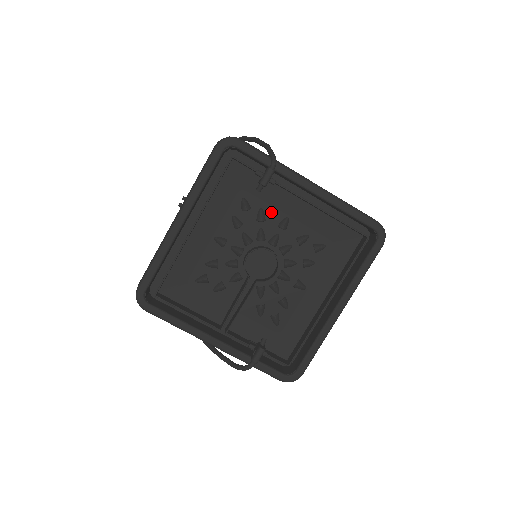
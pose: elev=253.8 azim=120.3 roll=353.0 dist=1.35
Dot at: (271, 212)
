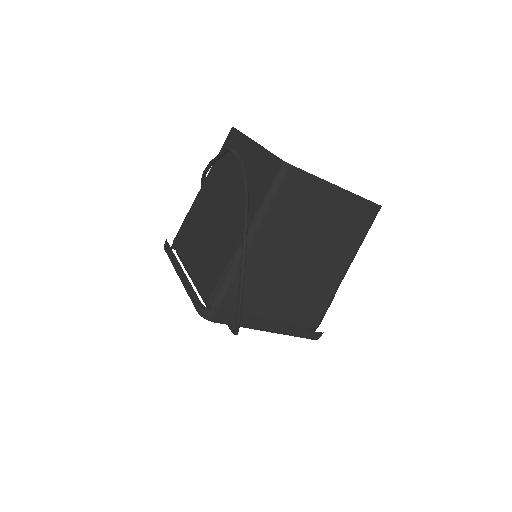
Dot at: occluded
